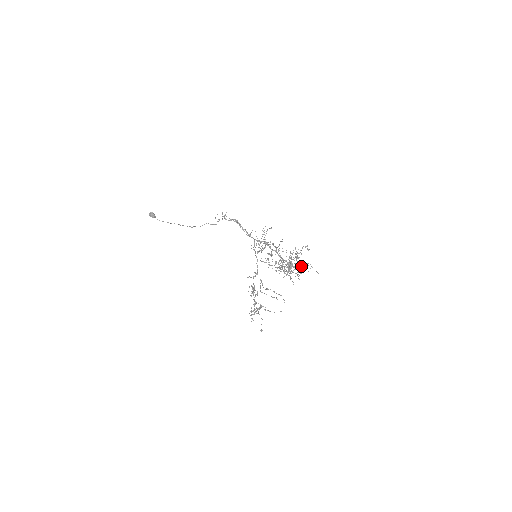
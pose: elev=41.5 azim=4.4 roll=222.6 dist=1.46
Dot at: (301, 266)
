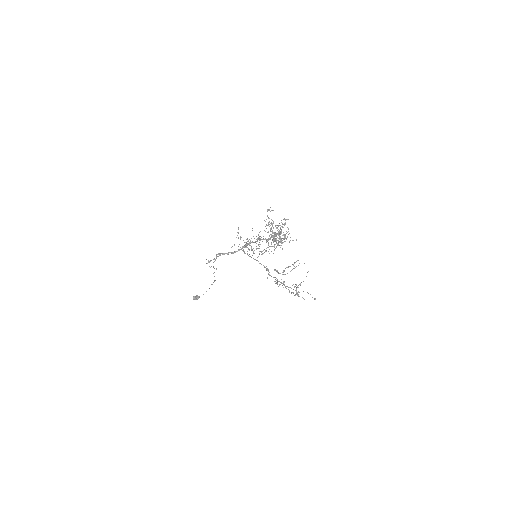
Dot at: occluded
